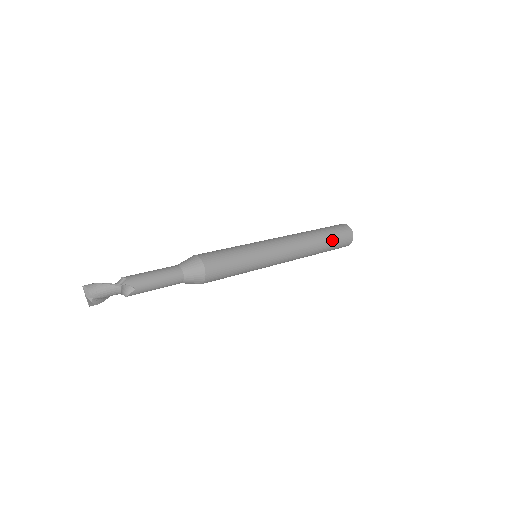
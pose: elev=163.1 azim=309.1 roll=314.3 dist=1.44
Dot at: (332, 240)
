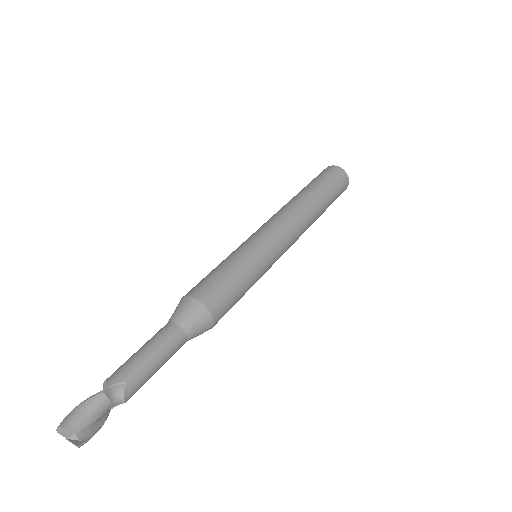
Dot at: (323, 185)
